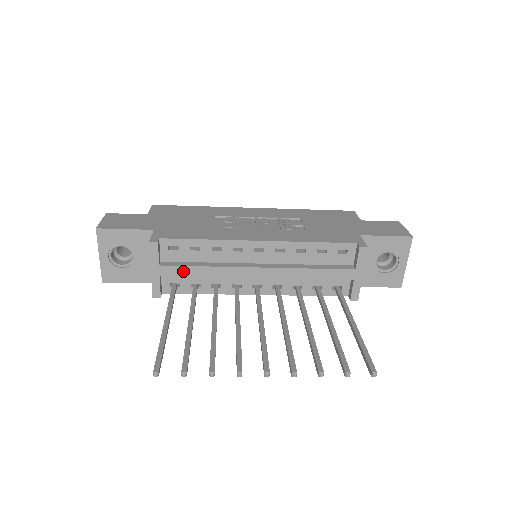
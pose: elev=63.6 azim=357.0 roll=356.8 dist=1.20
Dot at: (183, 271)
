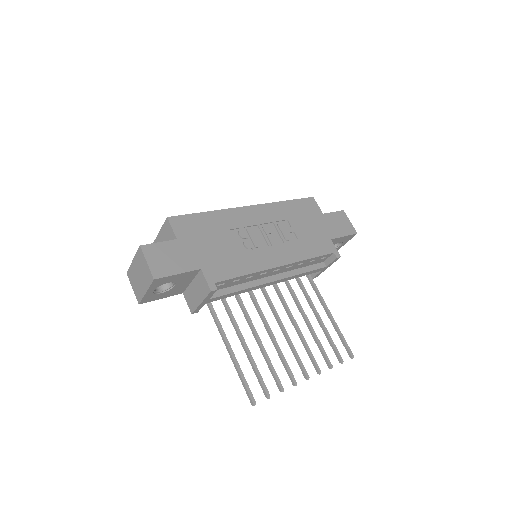
Dot at: (224, 297)
